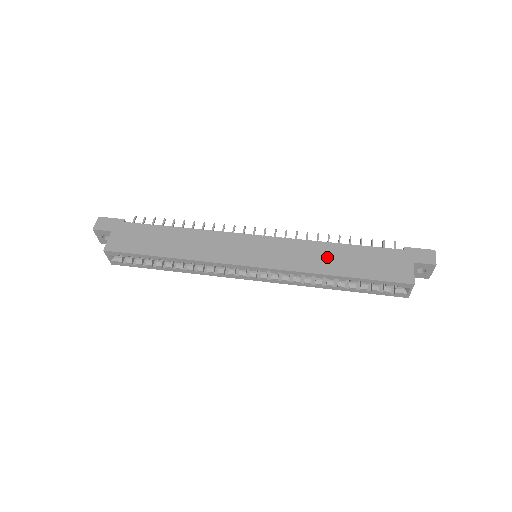
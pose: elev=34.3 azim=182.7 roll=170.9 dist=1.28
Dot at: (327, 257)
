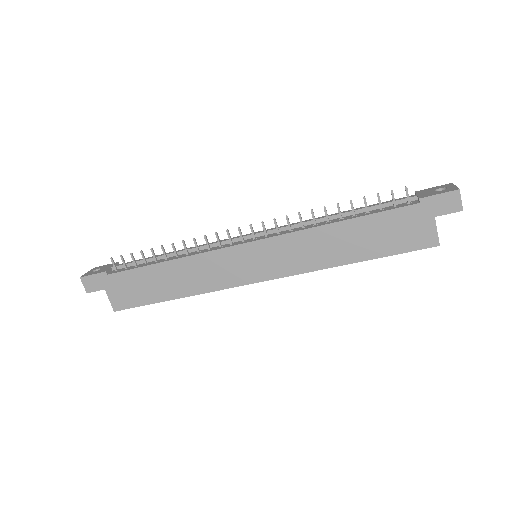
Dot at: (333, 245)
